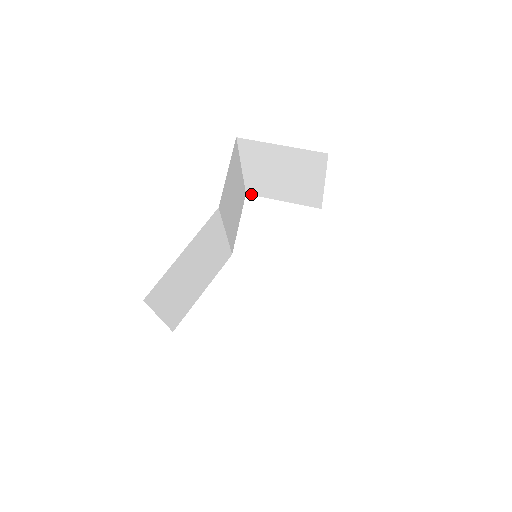
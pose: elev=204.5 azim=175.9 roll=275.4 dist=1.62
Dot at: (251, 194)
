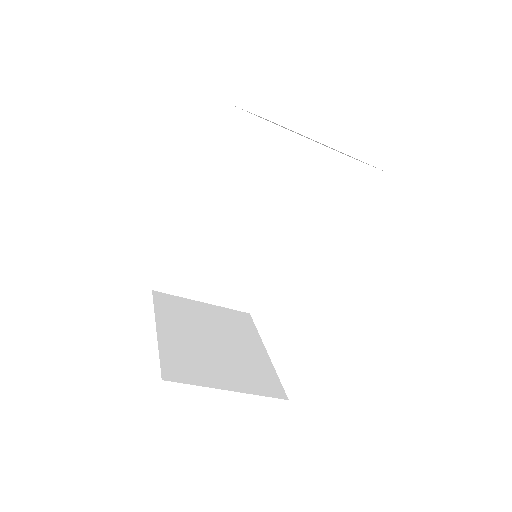
Dot at: occluded
